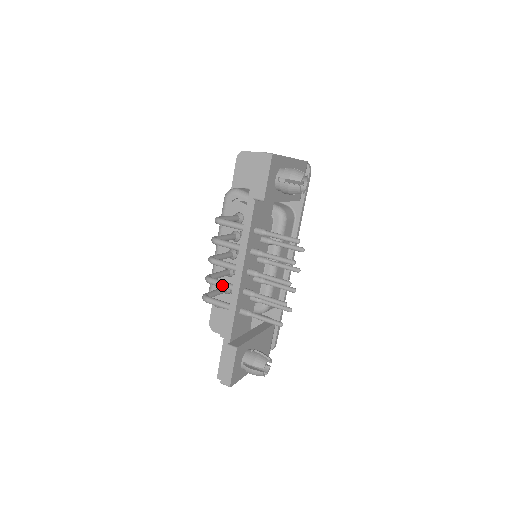
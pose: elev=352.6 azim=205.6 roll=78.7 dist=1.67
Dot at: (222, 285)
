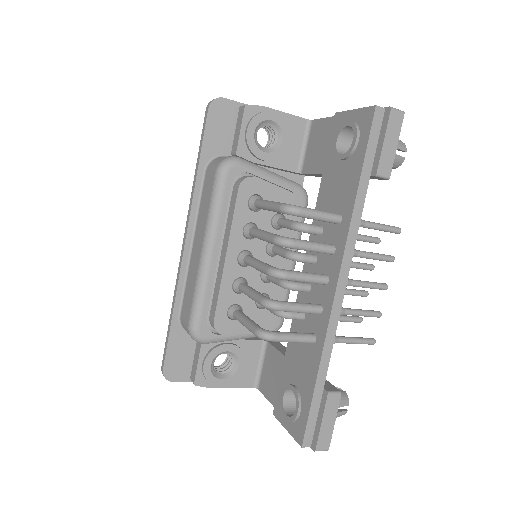
Dot at: (301, 309)
